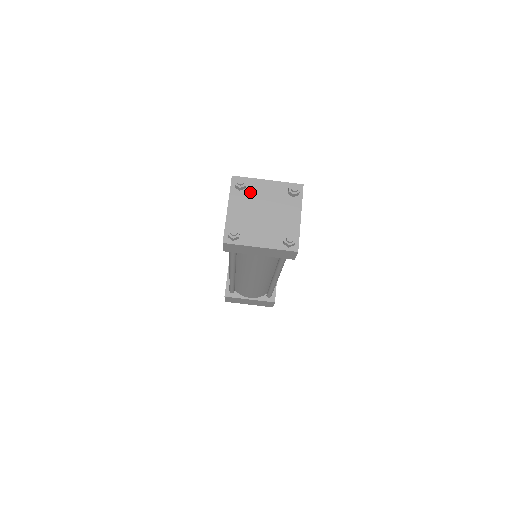
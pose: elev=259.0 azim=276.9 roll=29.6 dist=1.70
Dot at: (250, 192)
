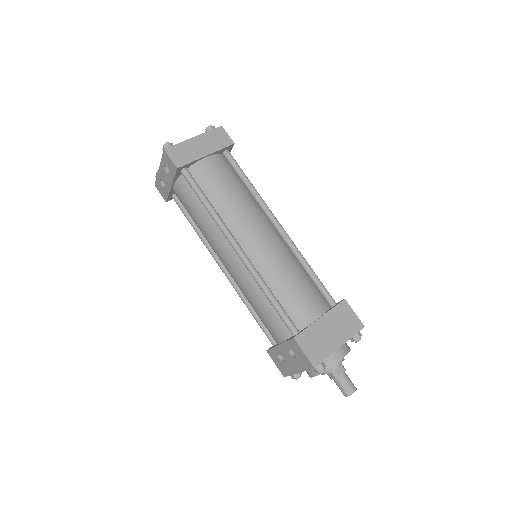
Dot at: occluded
